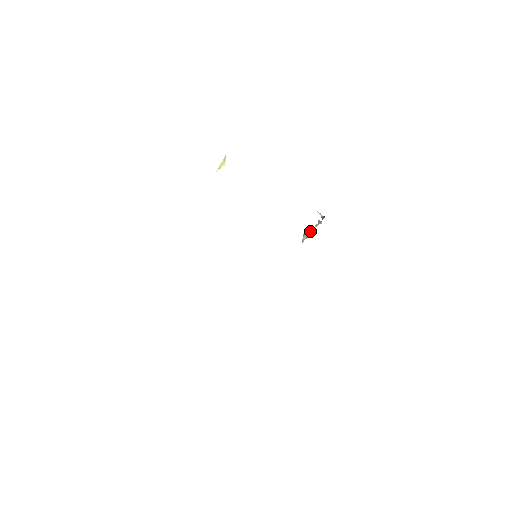
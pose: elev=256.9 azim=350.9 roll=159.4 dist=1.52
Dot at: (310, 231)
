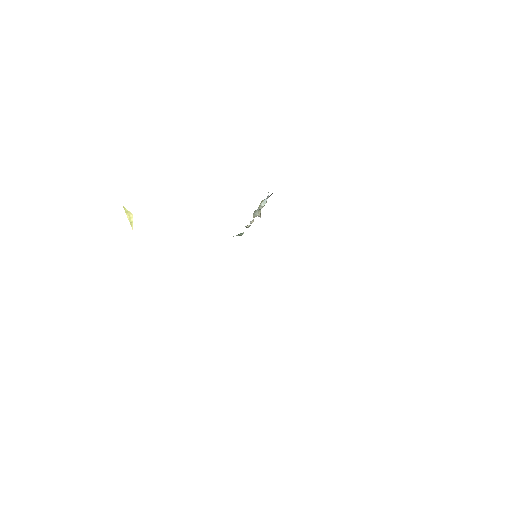
Dot at: occluded
